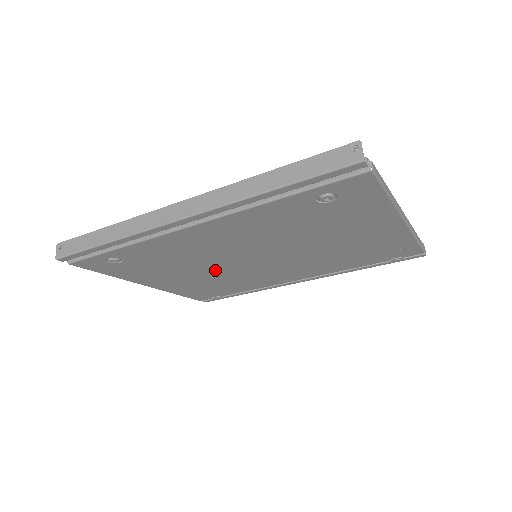
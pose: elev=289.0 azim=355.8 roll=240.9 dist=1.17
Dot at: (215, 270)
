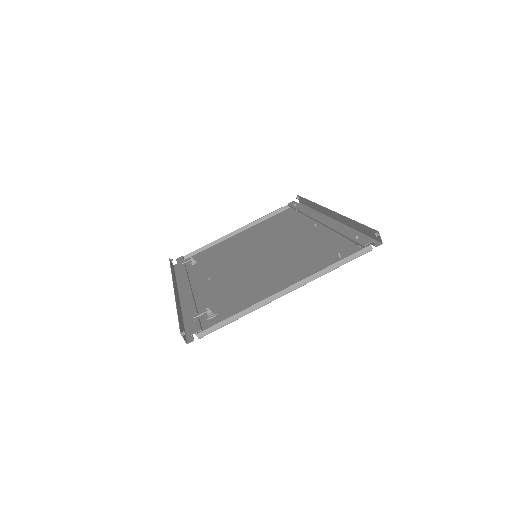
Dot at: (252, 246)
